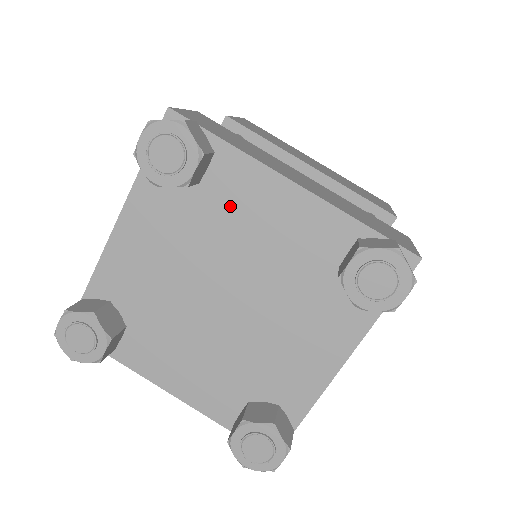
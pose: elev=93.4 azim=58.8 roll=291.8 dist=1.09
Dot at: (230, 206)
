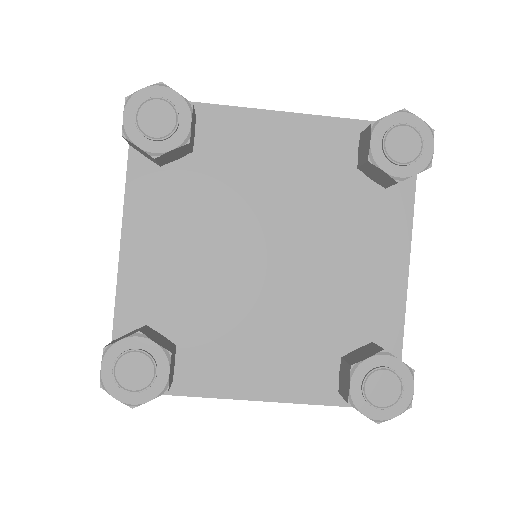
Dot at: (232, 161)
